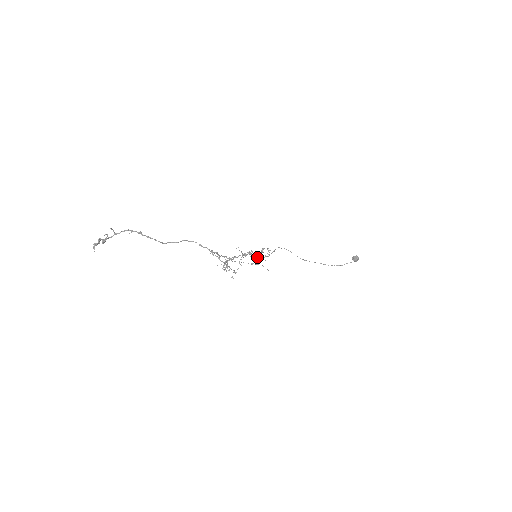
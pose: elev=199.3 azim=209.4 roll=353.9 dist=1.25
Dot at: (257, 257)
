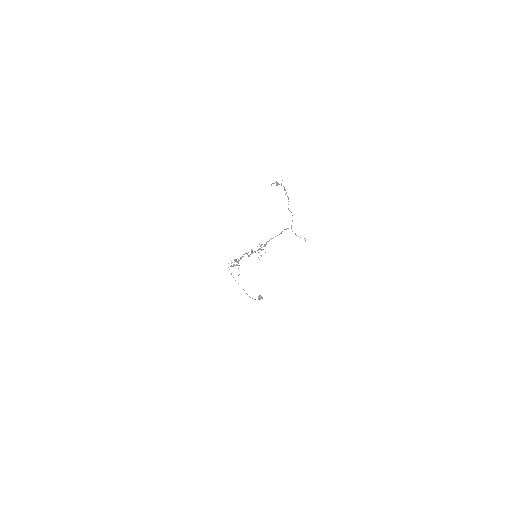
Dot at: (238, 261)
